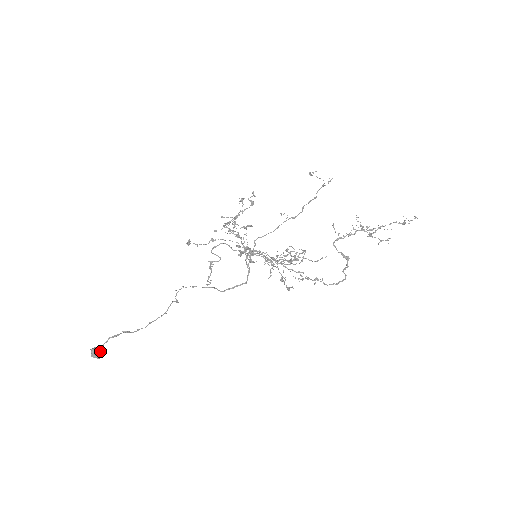
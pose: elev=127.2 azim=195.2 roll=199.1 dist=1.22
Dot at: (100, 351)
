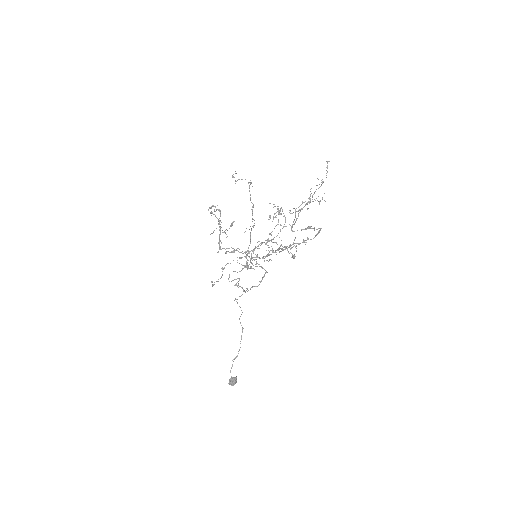
Dot at: (233, 381)
